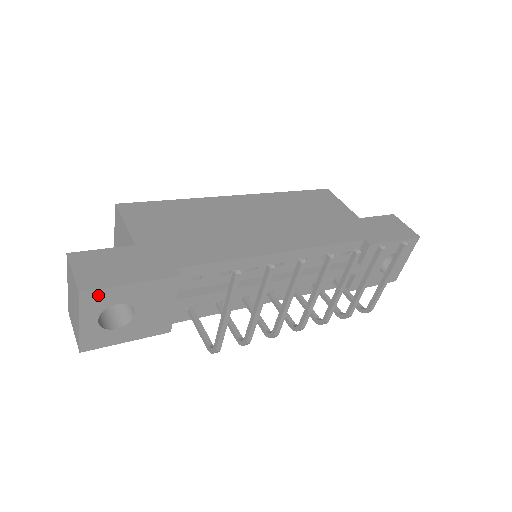
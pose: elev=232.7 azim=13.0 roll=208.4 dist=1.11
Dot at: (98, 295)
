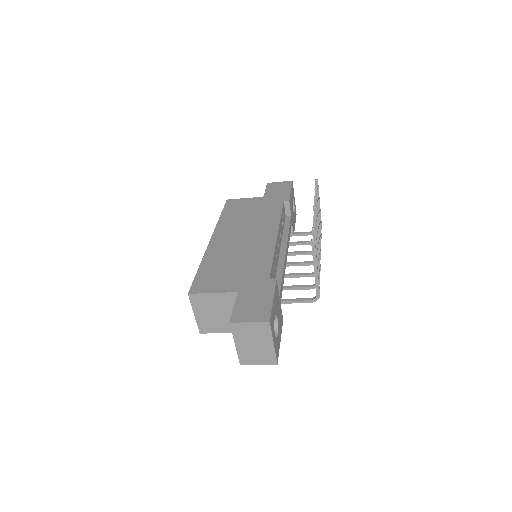
Dot at: (272, 318)
